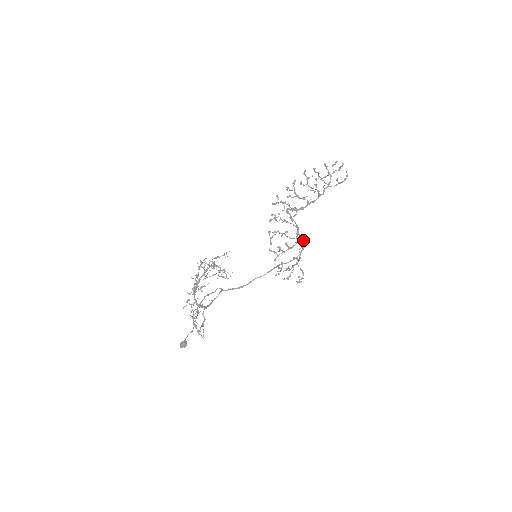
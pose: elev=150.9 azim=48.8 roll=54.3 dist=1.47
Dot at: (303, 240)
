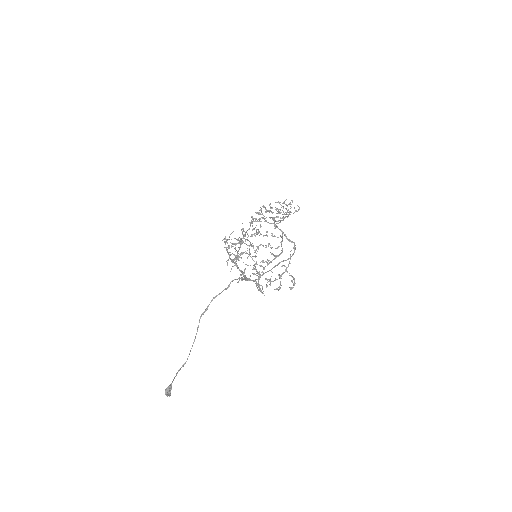
Dot at: (293, 242)
